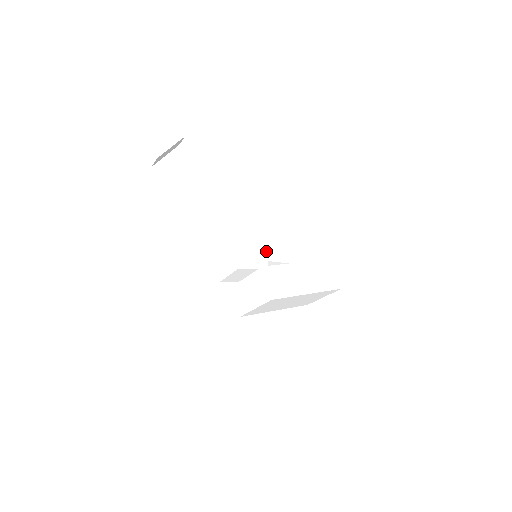
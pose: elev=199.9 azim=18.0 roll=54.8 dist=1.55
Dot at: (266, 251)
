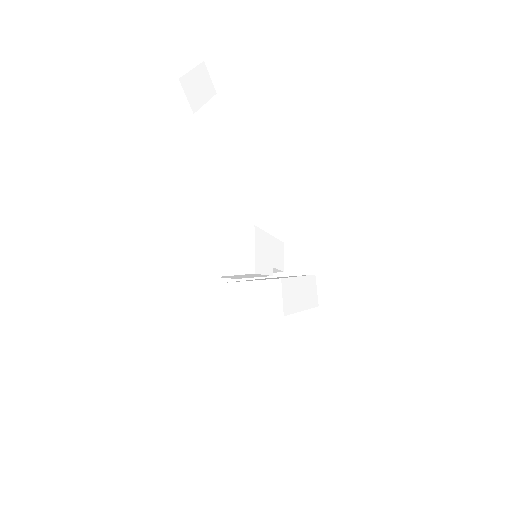
Dot at: (272, 256)
